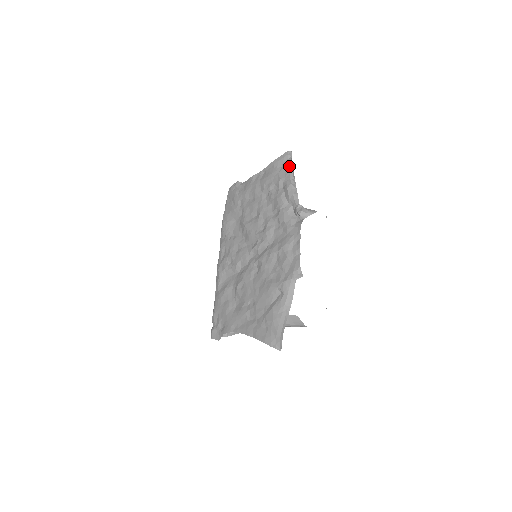
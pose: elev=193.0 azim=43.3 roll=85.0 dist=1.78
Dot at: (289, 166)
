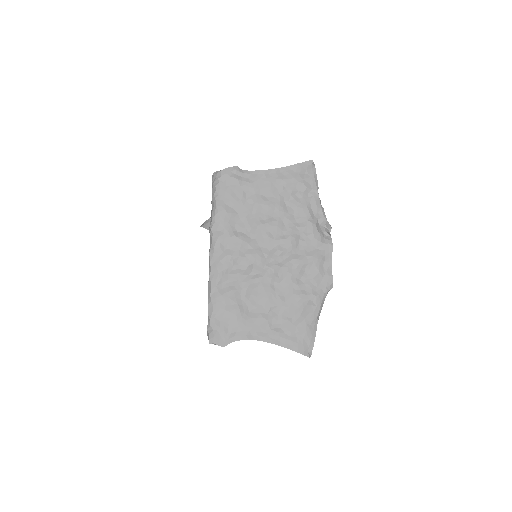
Dot at: (315, 177)
